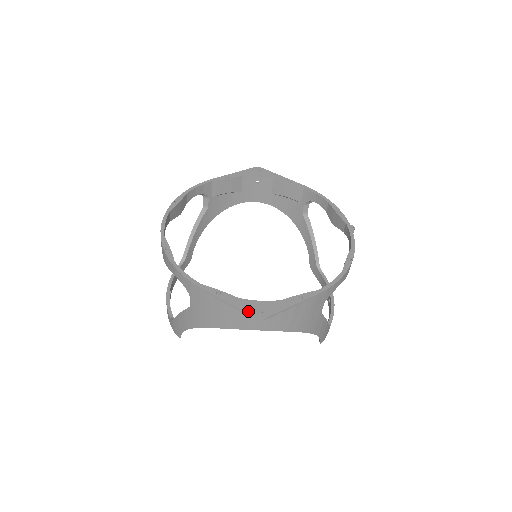
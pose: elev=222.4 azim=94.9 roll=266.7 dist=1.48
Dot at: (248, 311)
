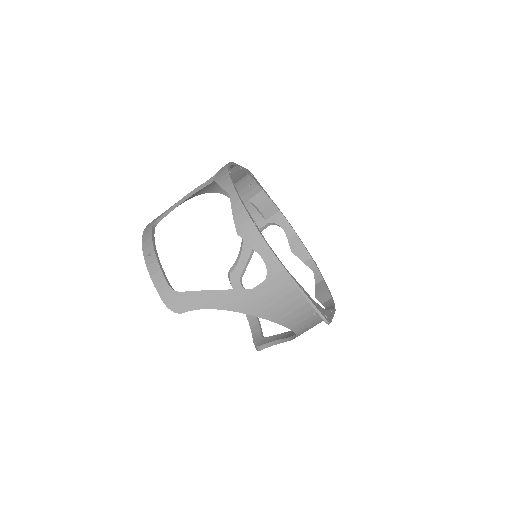
Dot at: (322, 313)
